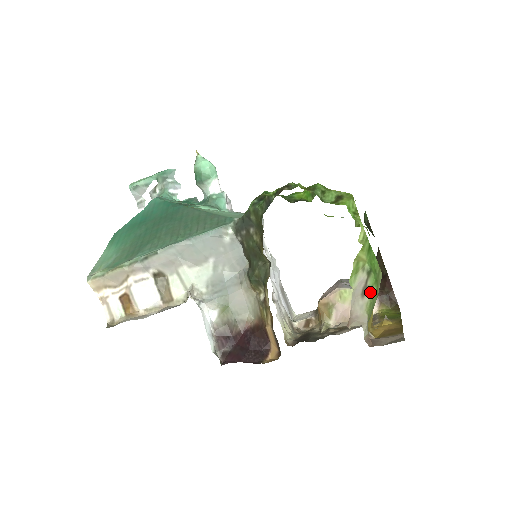
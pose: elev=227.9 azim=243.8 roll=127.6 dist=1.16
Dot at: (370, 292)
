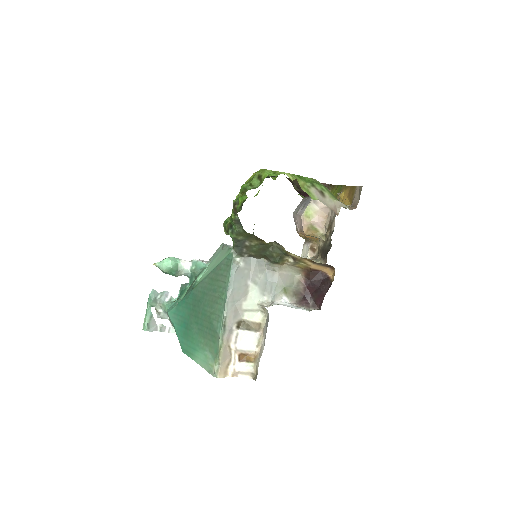
Dot at: (324, 191)
